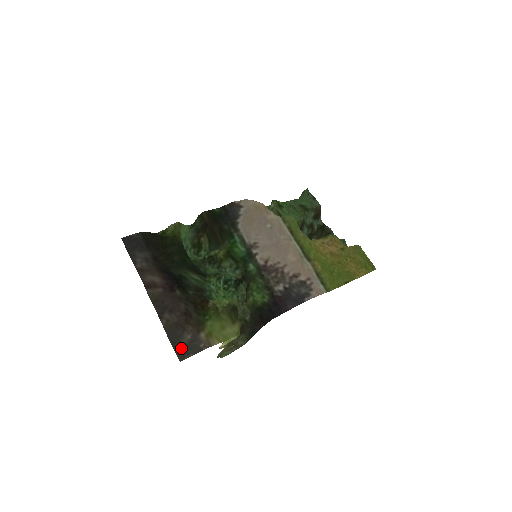
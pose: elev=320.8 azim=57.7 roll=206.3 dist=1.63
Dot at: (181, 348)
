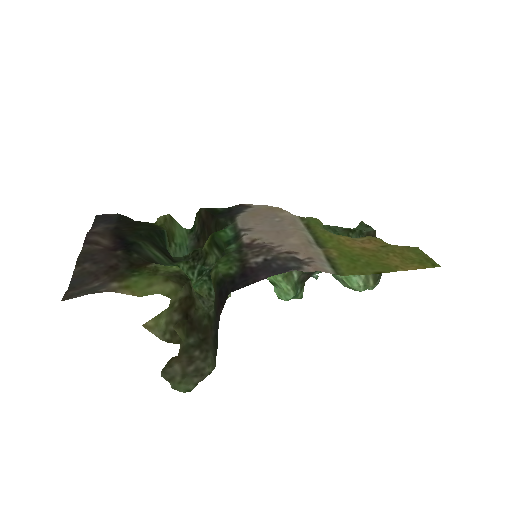
Dot at: (76, 291)
